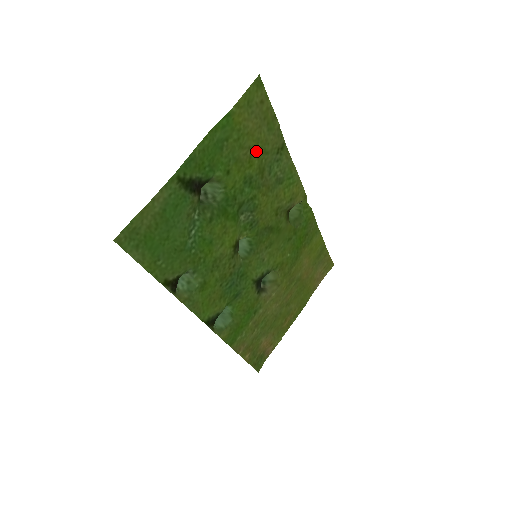
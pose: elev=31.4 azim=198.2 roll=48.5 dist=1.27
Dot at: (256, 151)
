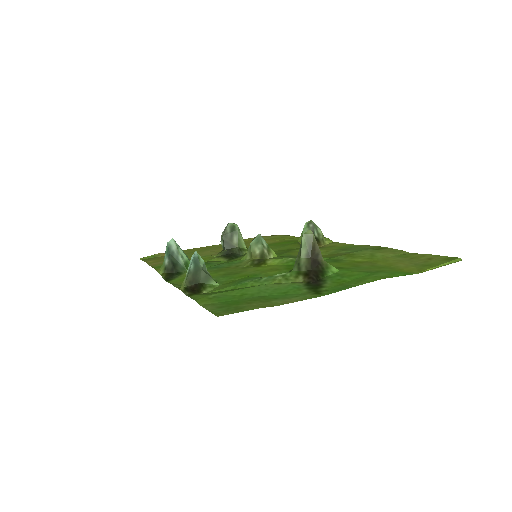
Dot at: (372, 260)
